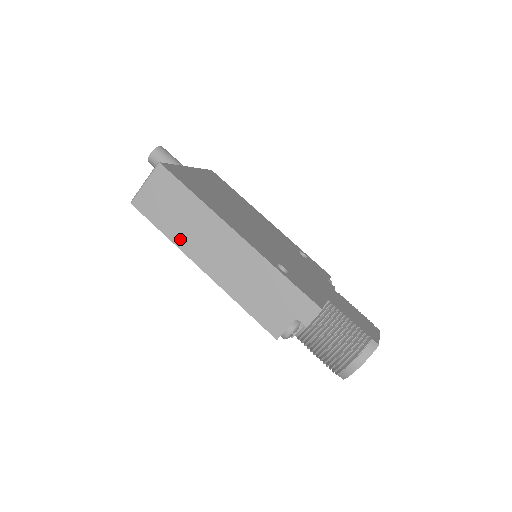
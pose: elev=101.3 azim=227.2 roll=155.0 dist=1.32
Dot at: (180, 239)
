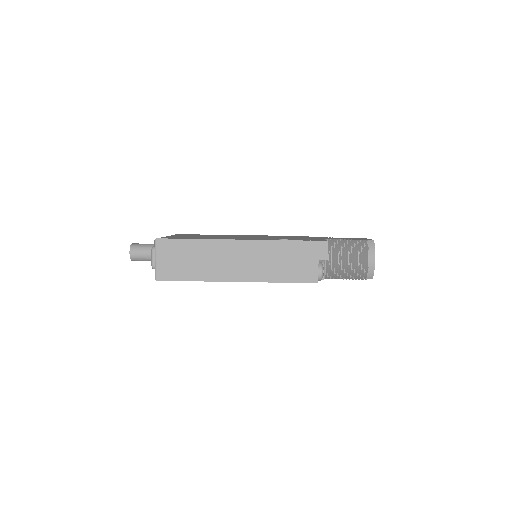
Dot at: (208, 275)
